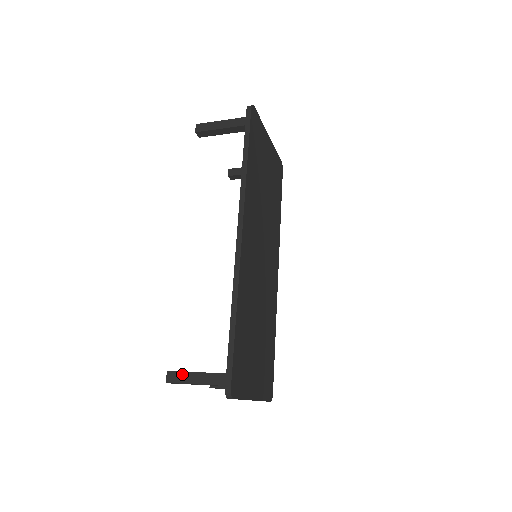
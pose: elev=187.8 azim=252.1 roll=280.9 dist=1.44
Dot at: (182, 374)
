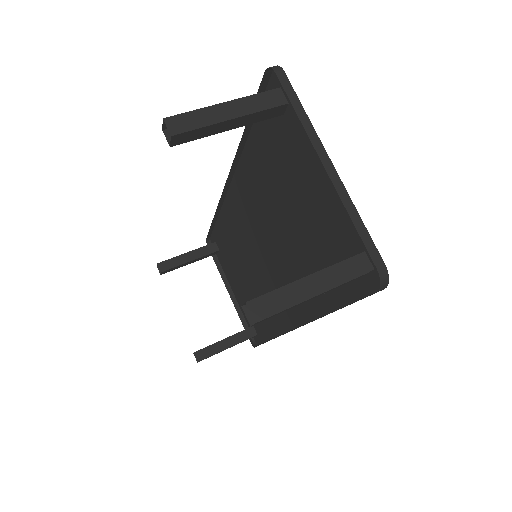
Dot at: occluded
